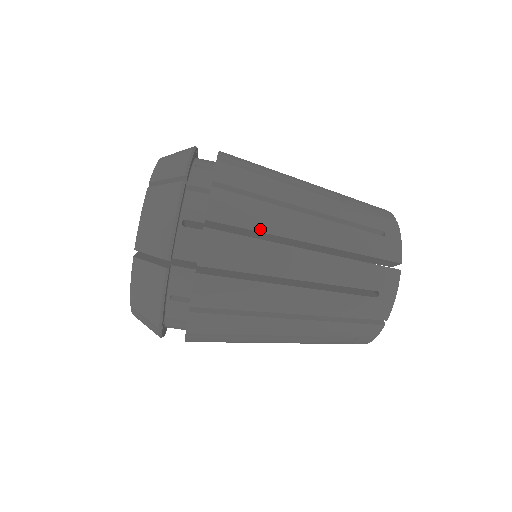
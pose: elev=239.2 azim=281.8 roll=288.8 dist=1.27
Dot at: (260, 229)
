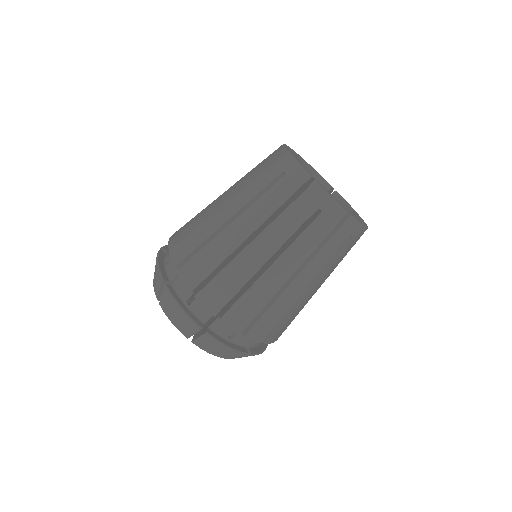
Dot at: (264, 304)
